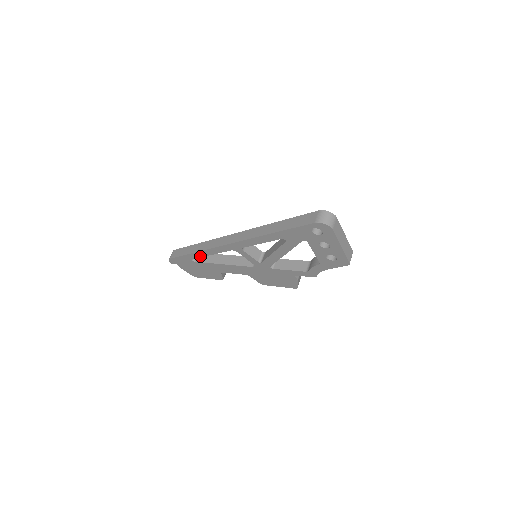
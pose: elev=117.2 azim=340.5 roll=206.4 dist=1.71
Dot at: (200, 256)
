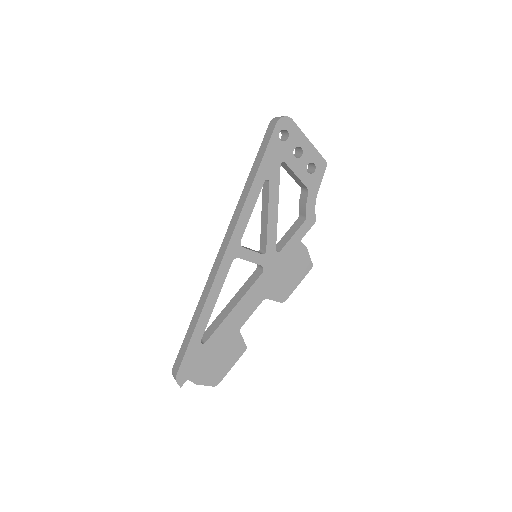
Dot at: (207, 319)
